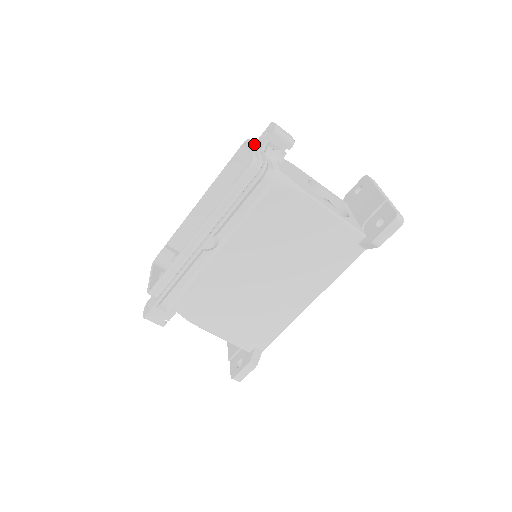
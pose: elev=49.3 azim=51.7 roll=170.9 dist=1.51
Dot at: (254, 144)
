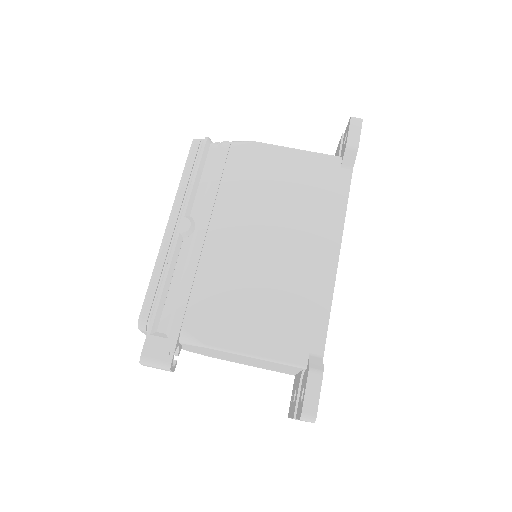
Dot at: occluded
